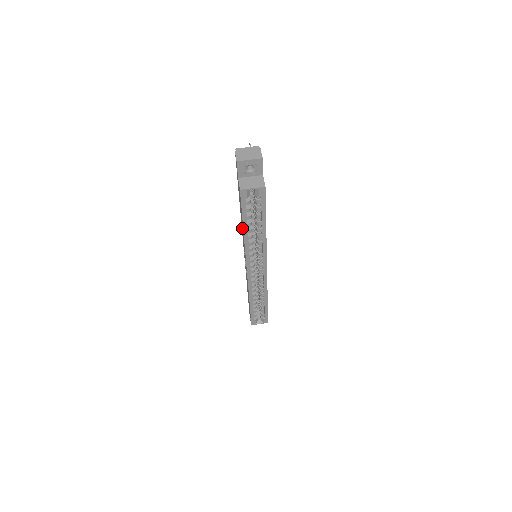
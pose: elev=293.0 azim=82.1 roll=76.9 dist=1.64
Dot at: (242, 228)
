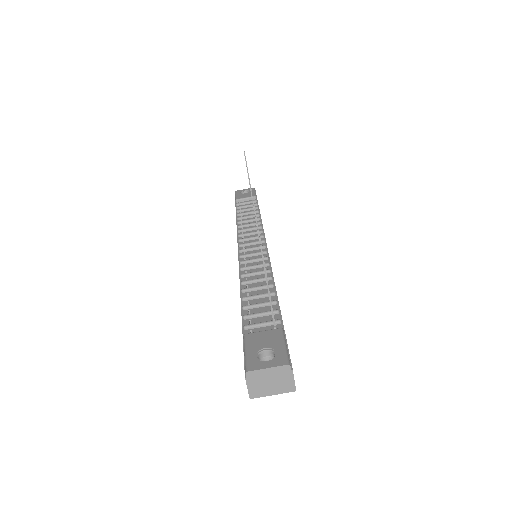
Dot at: occluded
